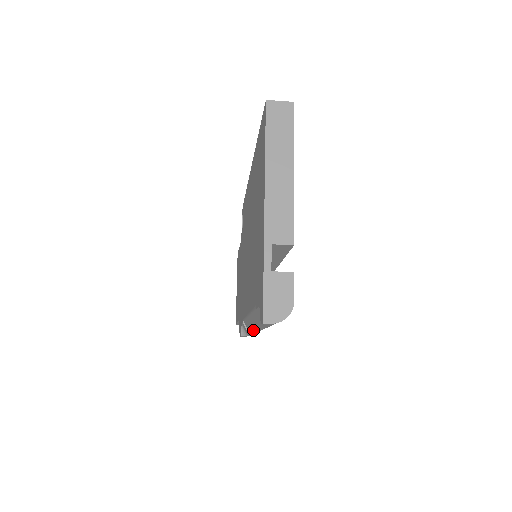
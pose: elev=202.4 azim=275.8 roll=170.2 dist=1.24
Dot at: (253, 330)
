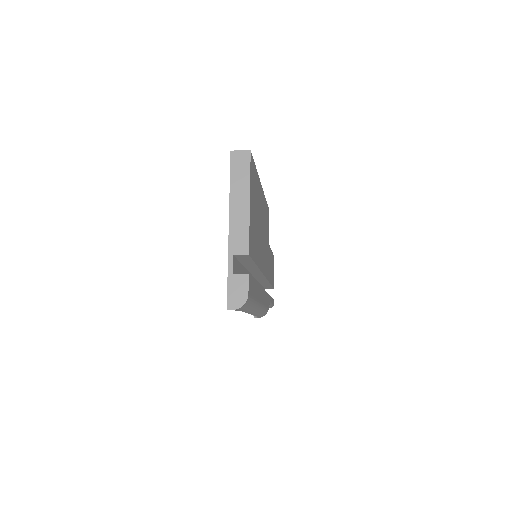
Dot at: occluded
